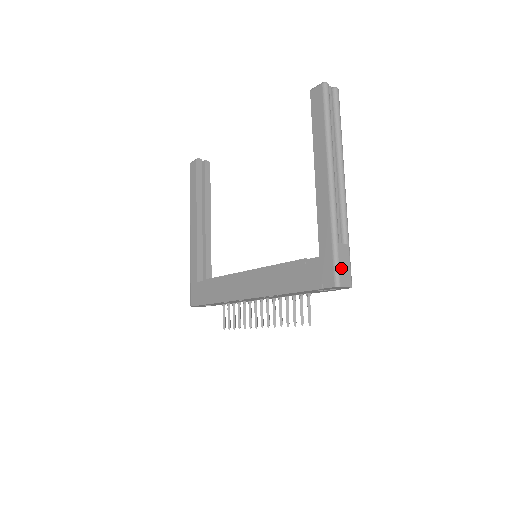
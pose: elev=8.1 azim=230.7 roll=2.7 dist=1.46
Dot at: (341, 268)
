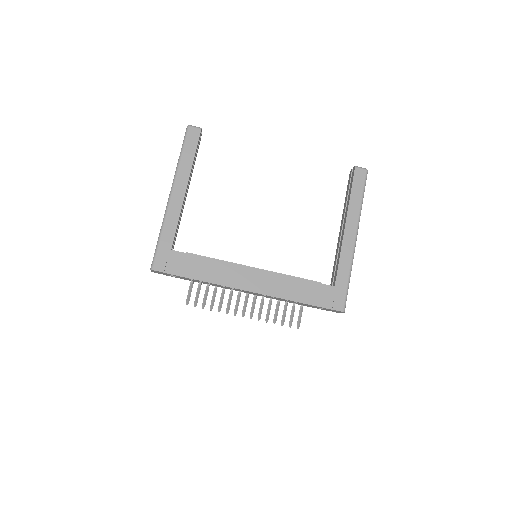
Dot at: (346, 300)
